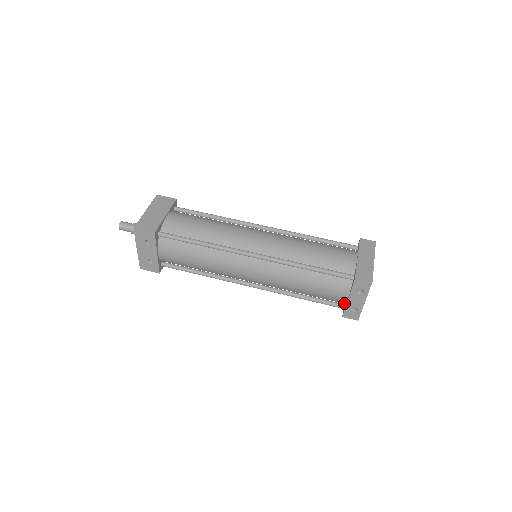
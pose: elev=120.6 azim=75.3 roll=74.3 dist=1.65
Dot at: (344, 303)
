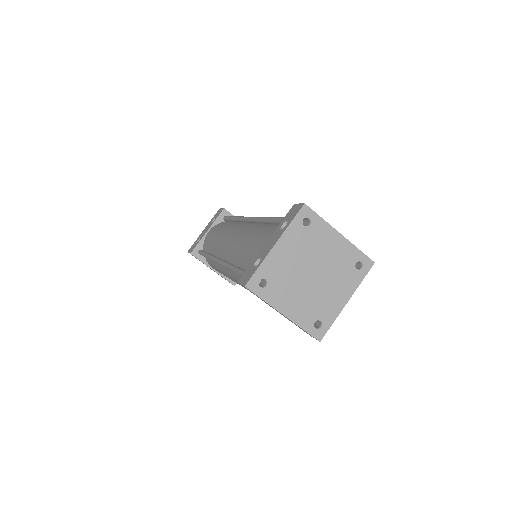
Dot at: occluded
